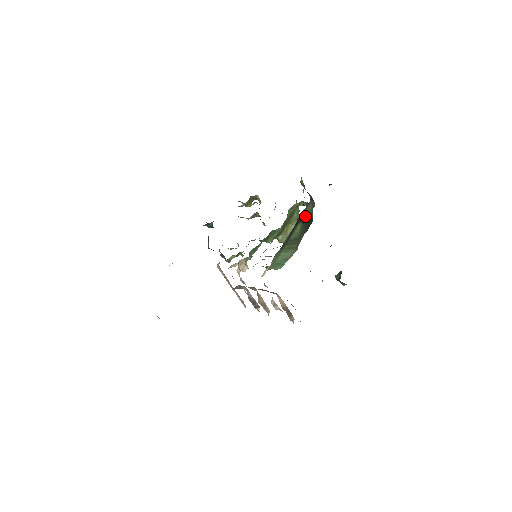
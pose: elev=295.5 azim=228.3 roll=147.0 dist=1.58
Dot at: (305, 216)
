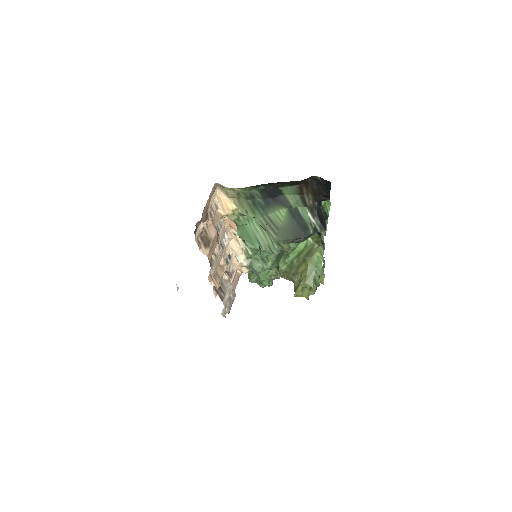
Dot at: (297, 214)
